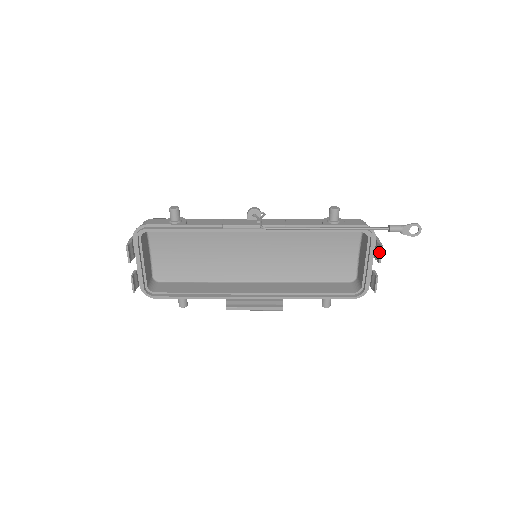
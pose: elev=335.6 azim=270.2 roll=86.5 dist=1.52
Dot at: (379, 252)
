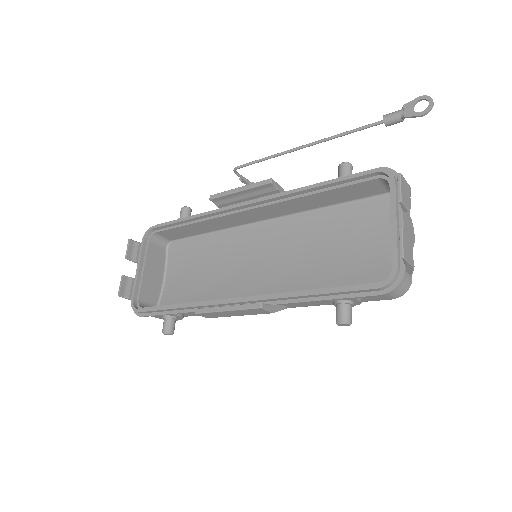
Dot at: (398, 186)
